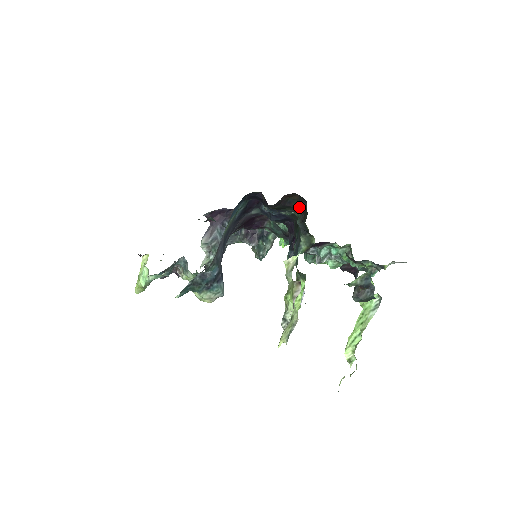
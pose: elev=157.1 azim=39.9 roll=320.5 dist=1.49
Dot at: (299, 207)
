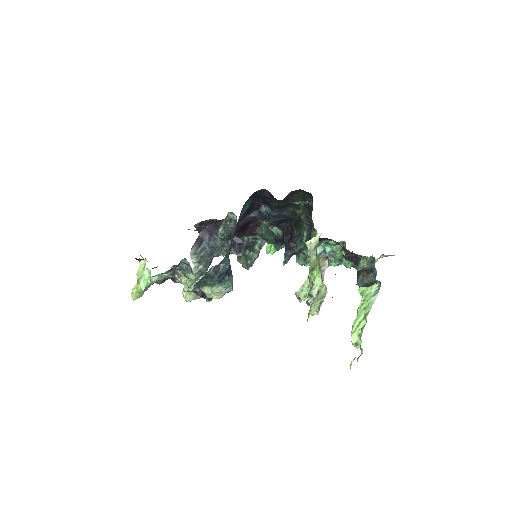
Dot at: (301, 205)
